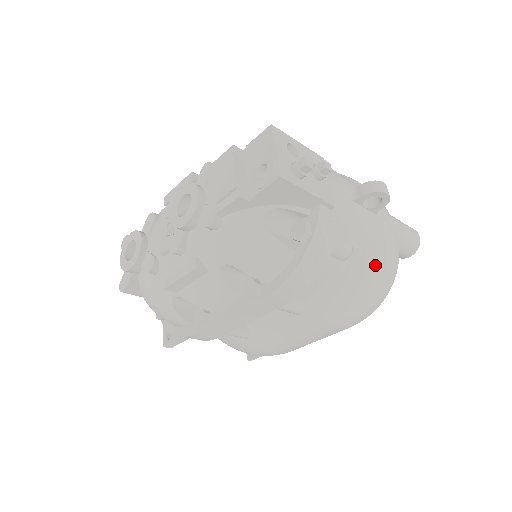
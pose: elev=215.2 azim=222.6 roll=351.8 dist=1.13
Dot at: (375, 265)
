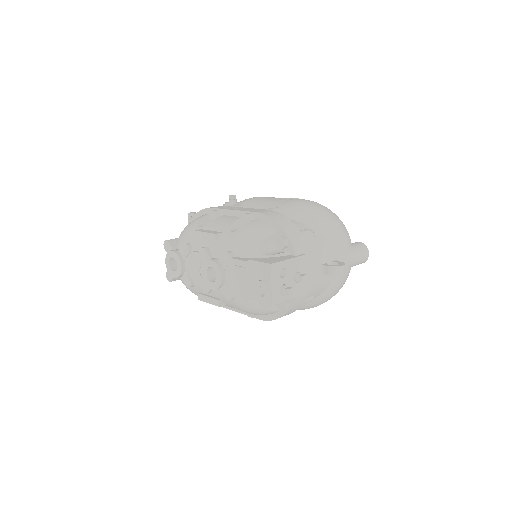
Dot at: (328, 295)
